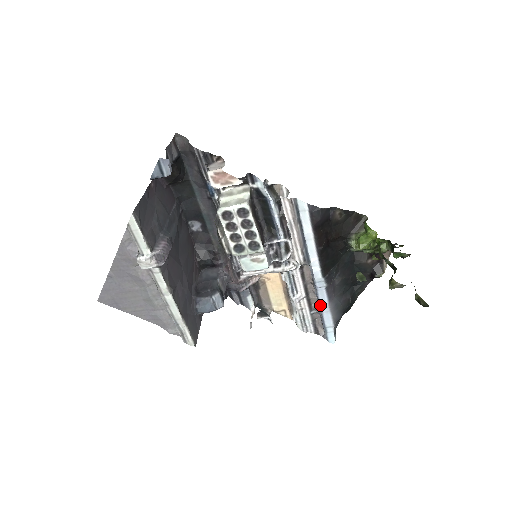
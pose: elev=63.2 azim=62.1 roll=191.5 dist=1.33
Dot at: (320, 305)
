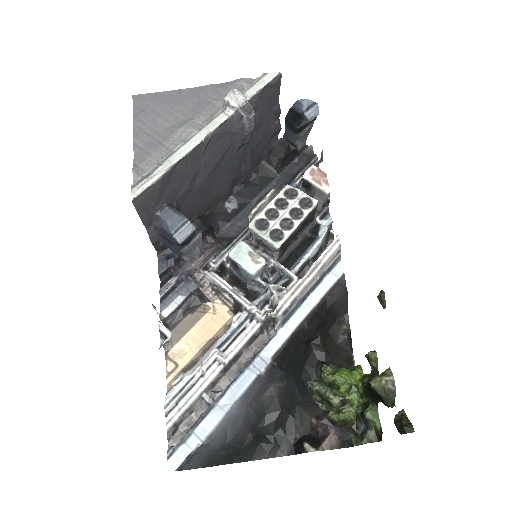
Dot at: (228, 390)
